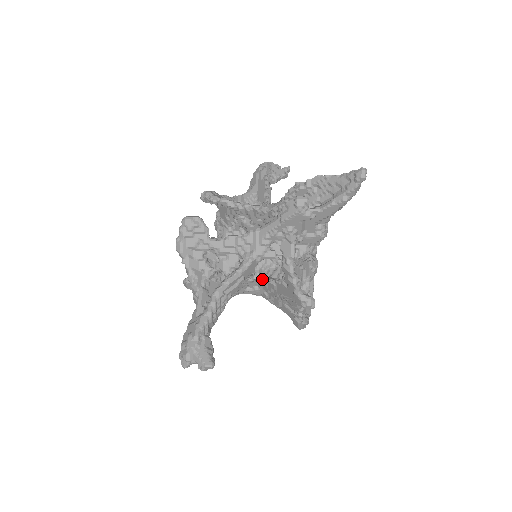
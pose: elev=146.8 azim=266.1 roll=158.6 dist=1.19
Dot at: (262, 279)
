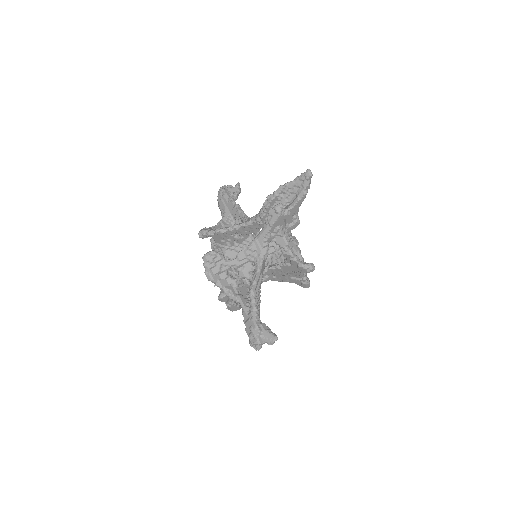
Dot at: (270, 269)
